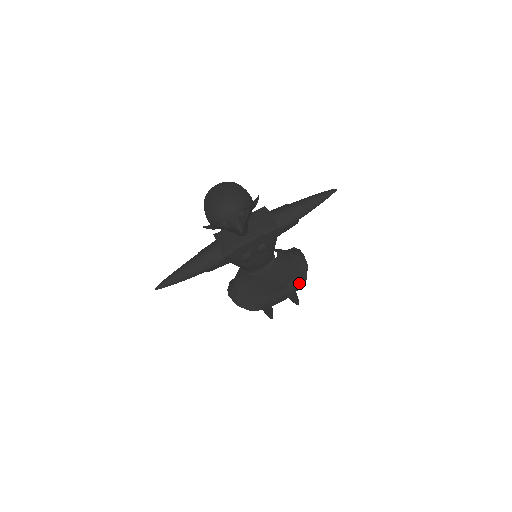
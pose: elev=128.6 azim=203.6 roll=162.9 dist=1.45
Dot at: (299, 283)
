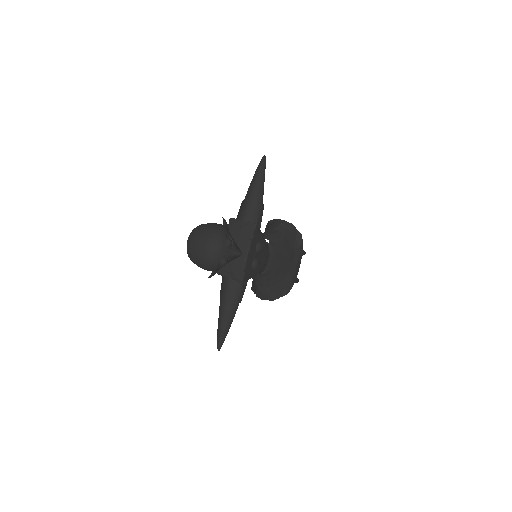
Dot at: (299, 242)
